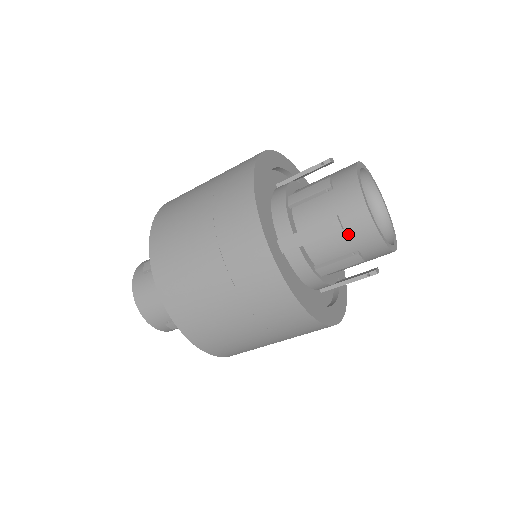
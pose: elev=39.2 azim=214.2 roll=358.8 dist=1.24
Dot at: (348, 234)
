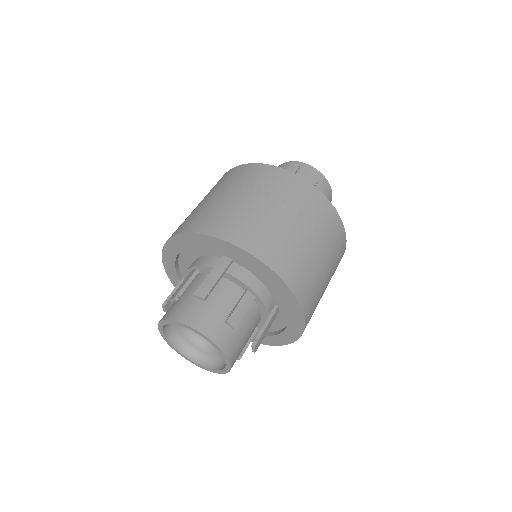
Dot at: (304, 177)
